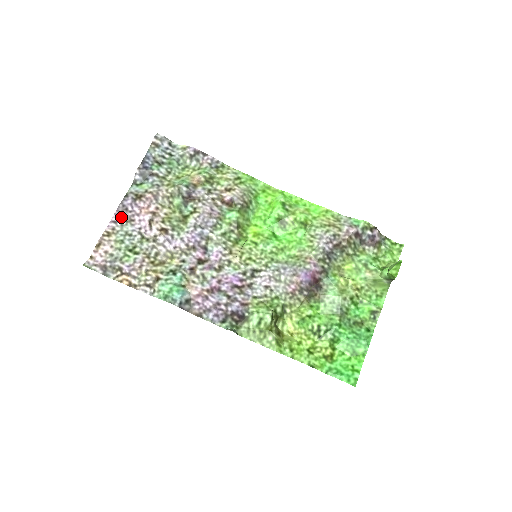
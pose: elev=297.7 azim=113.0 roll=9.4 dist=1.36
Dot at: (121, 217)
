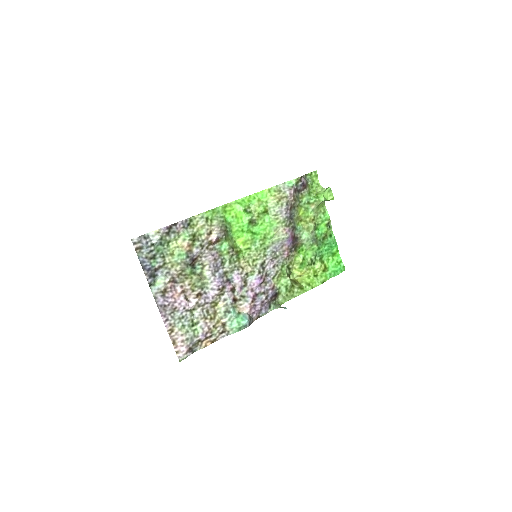
Dot at: (167, 314)
